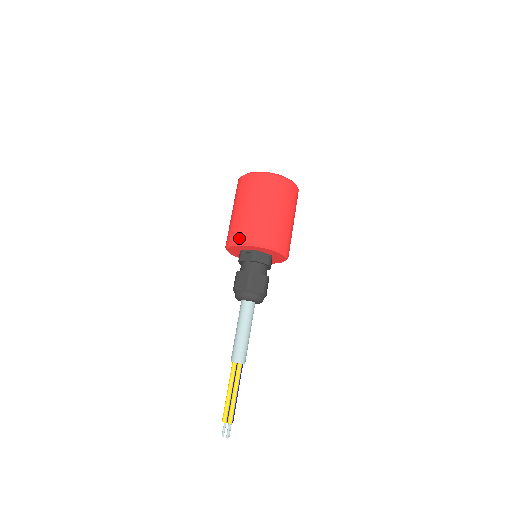
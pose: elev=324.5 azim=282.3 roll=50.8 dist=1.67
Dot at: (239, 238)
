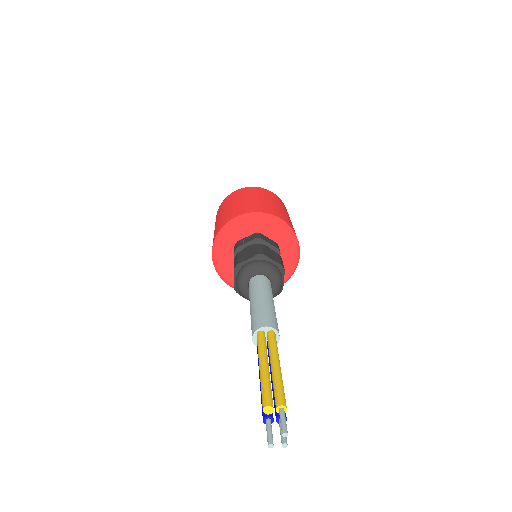
Dot at: (236, 214)
